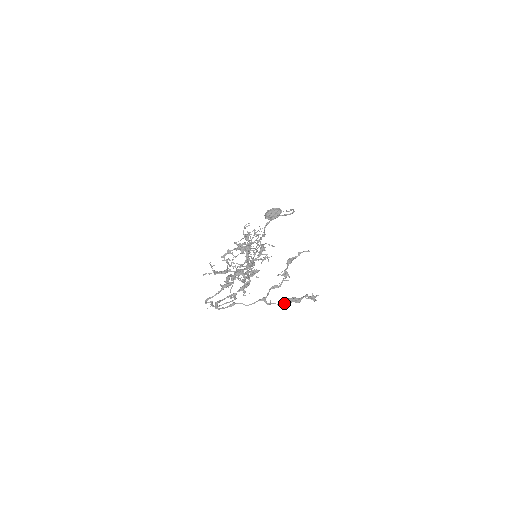
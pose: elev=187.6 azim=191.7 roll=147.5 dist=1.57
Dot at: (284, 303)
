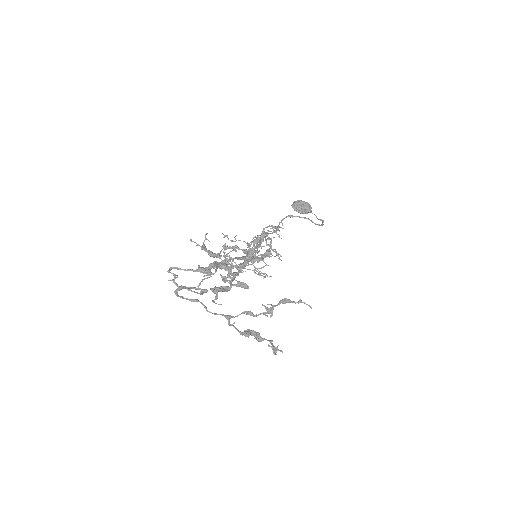
Dot at: (245, 334)
